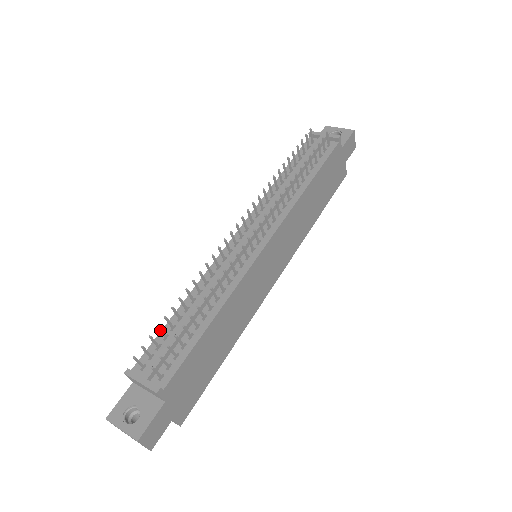
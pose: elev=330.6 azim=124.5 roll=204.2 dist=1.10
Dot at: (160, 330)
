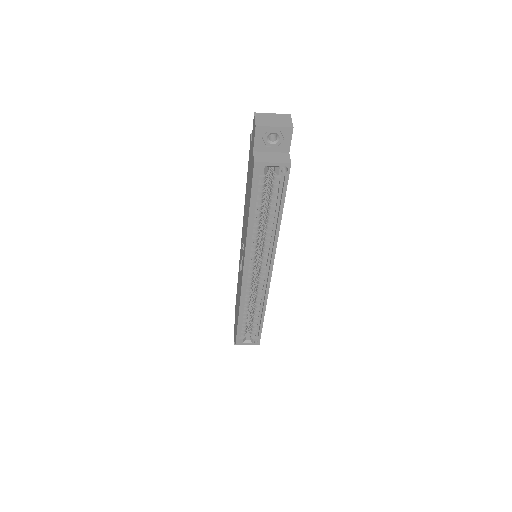
Dot at: occluded
